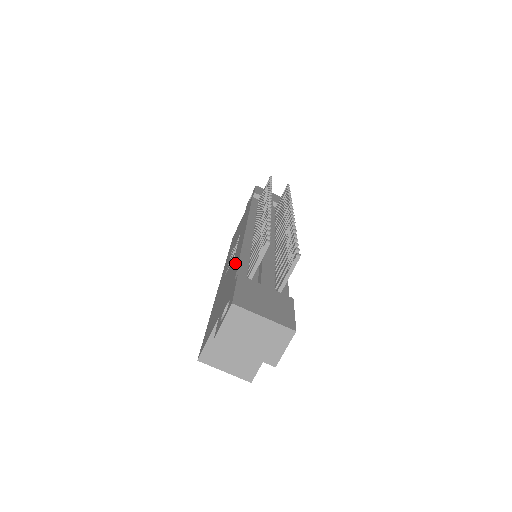
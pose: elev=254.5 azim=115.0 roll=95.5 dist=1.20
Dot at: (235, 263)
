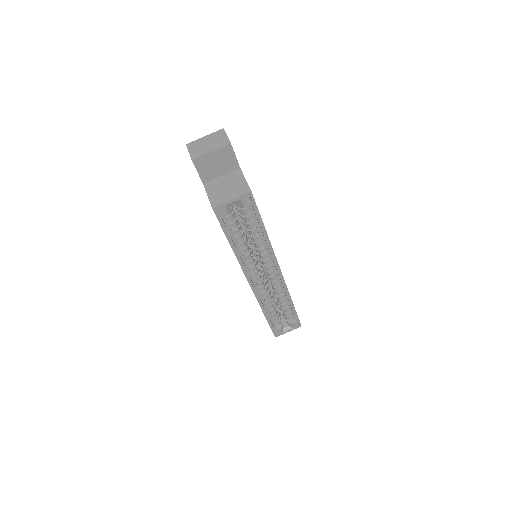
Dot at: occluded
